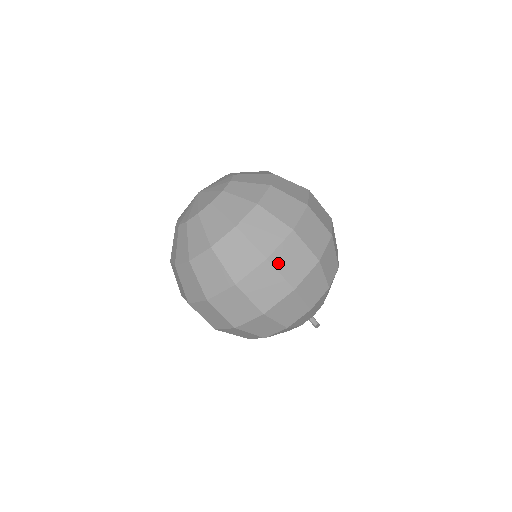
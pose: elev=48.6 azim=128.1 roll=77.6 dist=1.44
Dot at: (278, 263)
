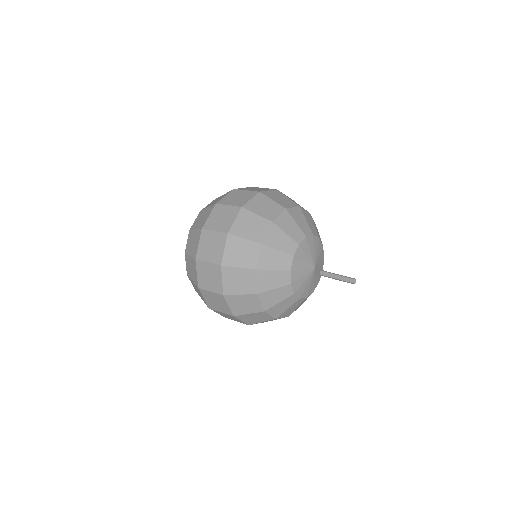
Dot at: (210, 226)
